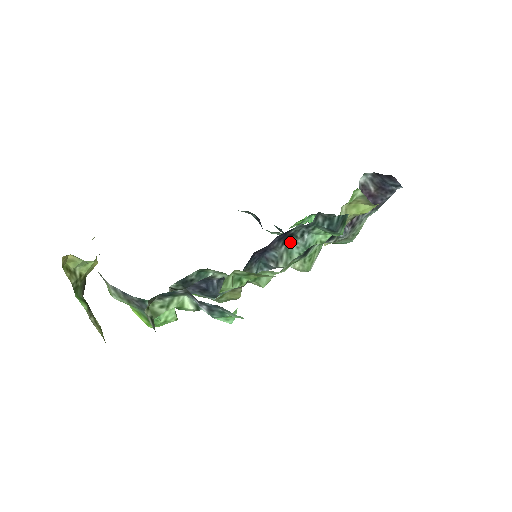
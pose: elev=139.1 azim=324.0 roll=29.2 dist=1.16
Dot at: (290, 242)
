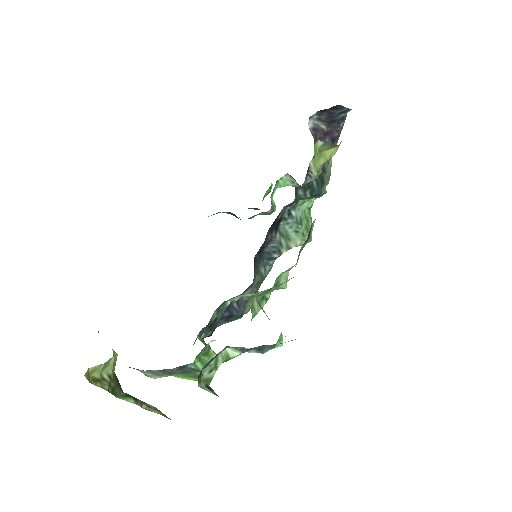
Dot at: (281, 226)
